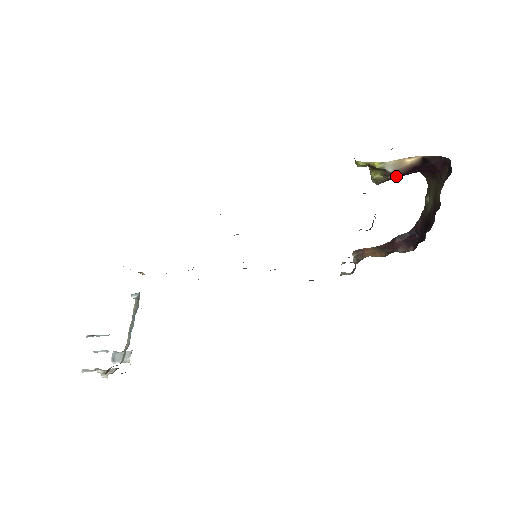
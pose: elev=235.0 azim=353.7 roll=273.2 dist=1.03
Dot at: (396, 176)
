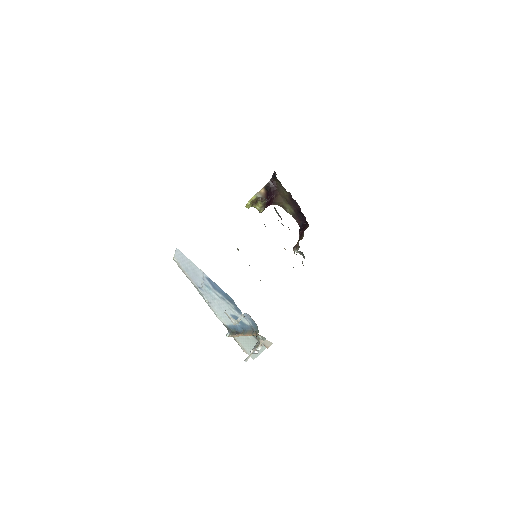
Dot at: (265, 200)
